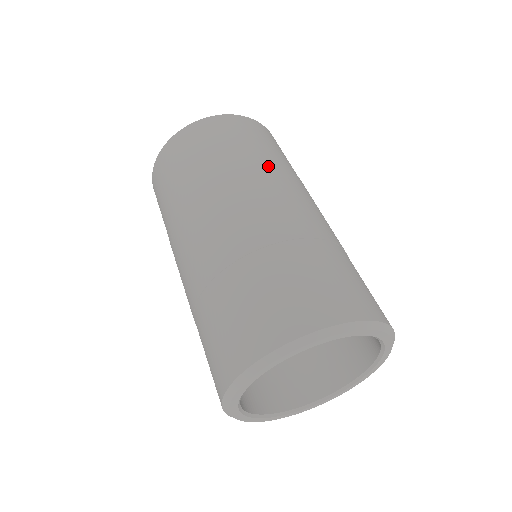
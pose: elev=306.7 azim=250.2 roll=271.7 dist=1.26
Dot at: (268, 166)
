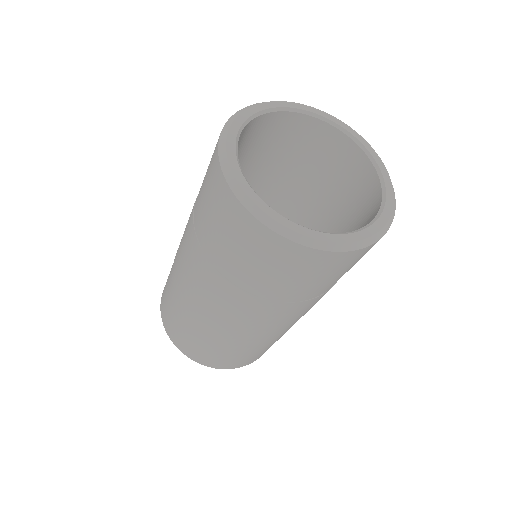
Dot at: (279, 305)
